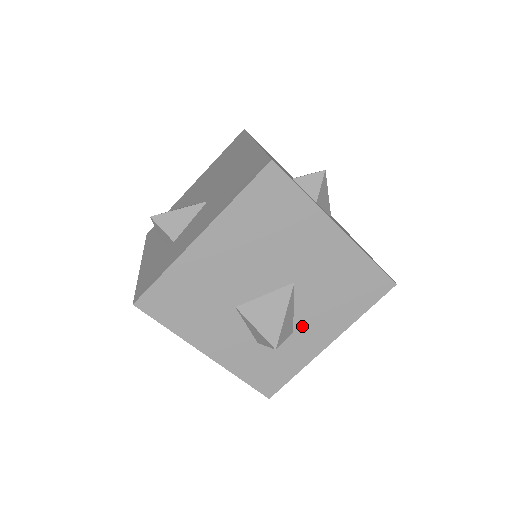
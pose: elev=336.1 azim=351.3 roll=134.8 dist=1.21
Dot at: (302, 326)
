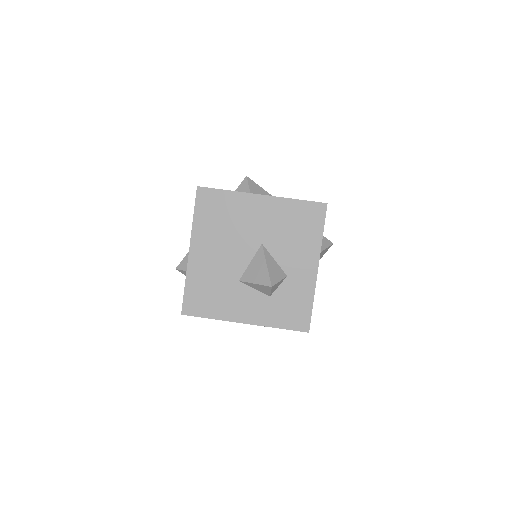
Dot at: (289, 268)
